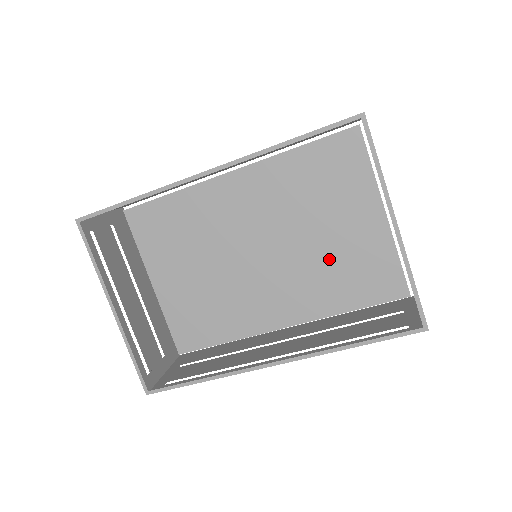
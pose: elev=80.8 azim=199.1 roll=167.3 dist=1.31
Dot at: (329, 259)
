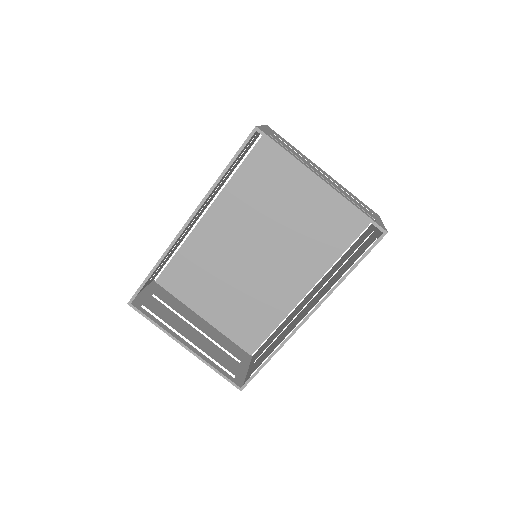
Dot at: (306, 228)
